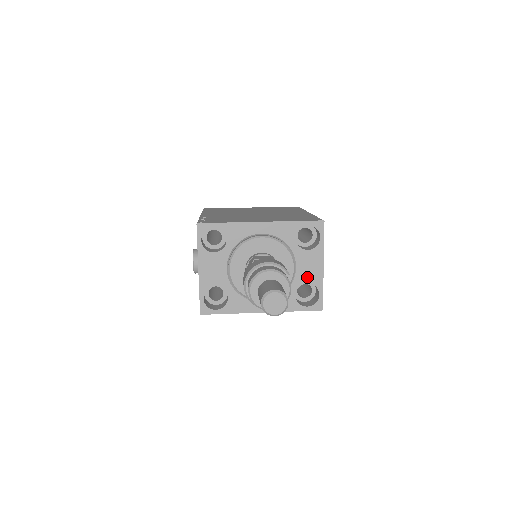
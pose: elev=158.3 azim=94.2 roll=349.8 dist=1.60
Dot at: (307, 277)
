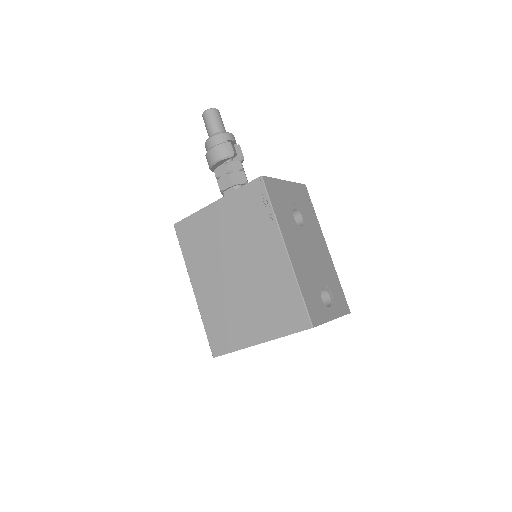
Dot at: occluded
